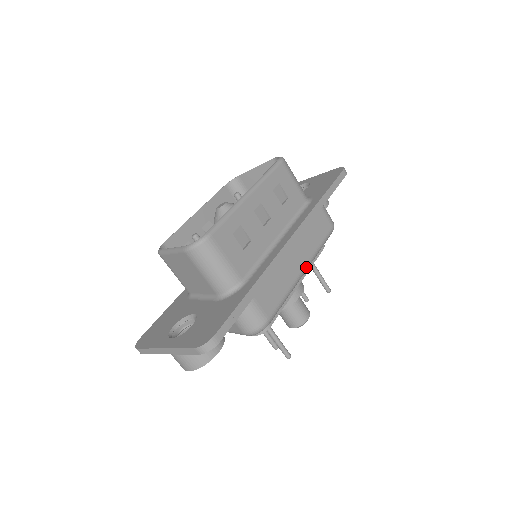
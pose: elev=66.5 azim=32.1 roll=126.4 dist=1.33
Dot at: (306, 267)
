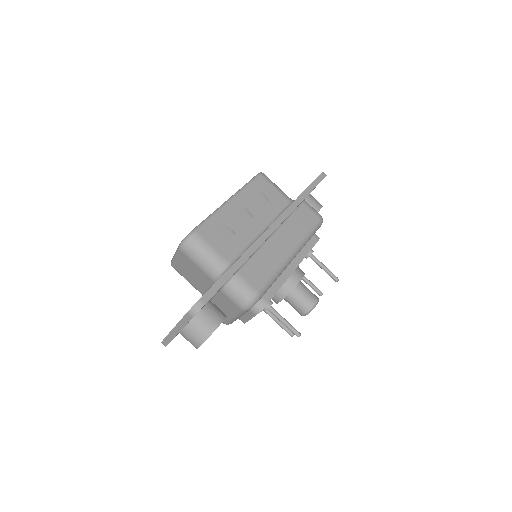
Dot at: (294, 251)
